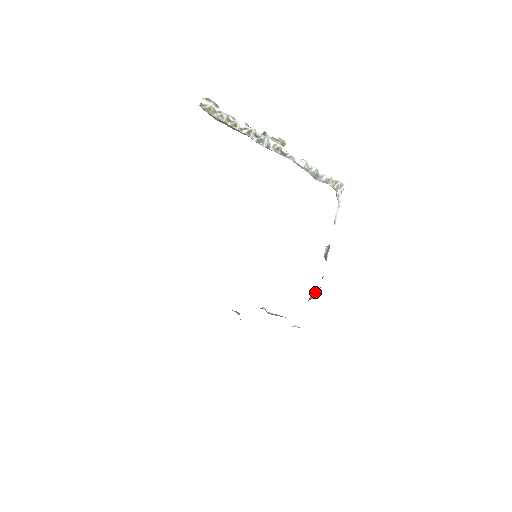
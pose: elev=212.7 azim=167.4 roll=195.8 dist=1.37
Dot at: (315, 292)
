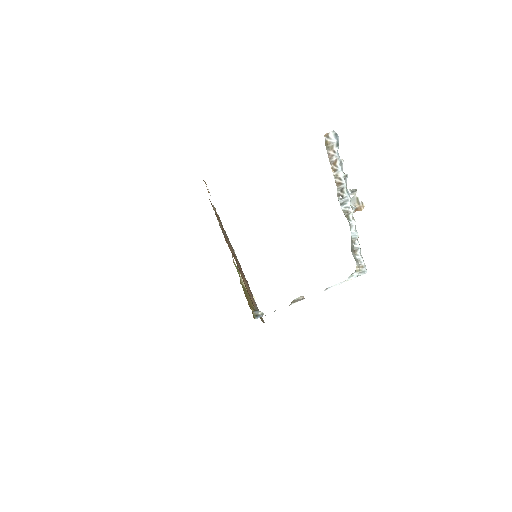
Dot at: (262, 312)
